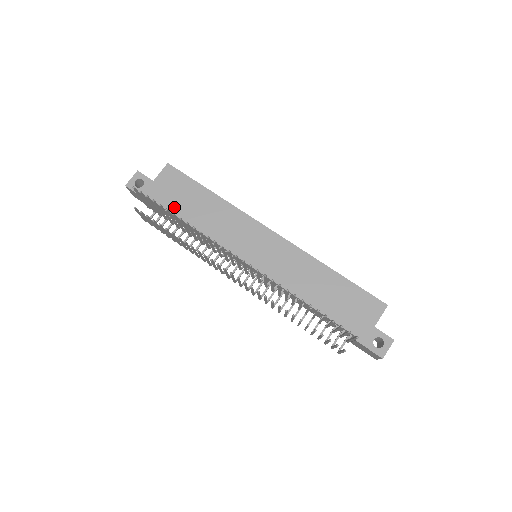
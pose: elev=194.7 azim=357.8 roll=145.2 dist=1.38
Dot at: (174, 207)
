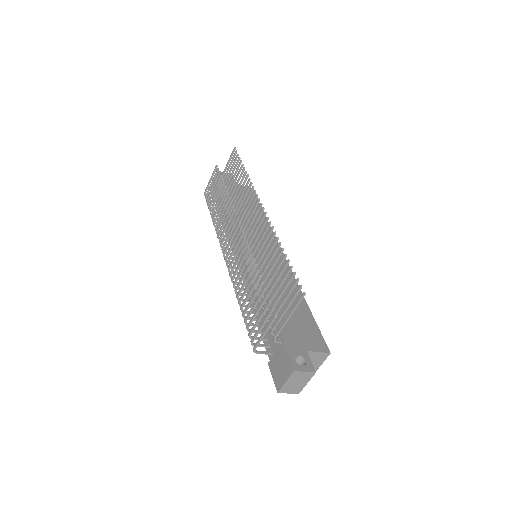
Dot at: occluded
